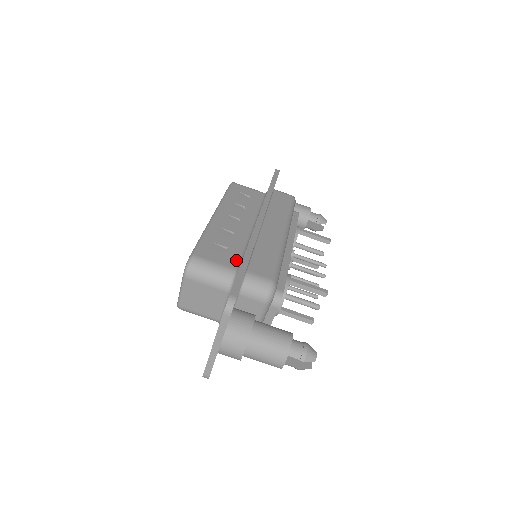
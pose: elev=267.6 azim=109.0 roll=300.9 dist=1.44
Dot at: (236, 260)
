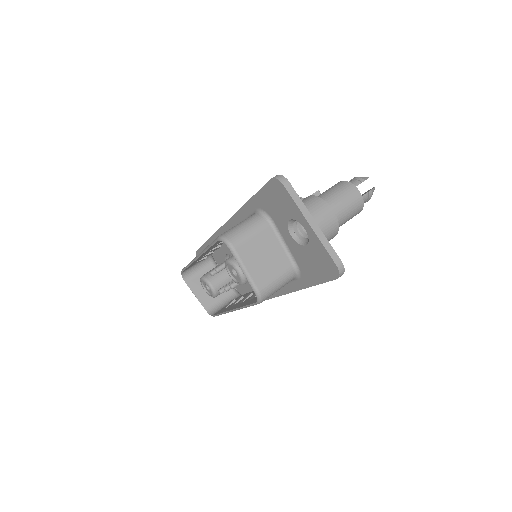
Dot at: occluded
